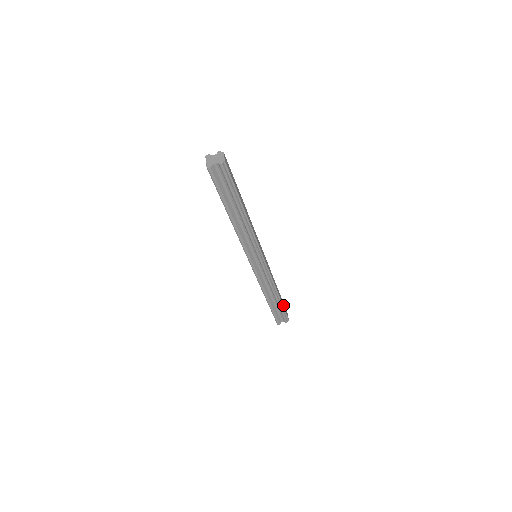
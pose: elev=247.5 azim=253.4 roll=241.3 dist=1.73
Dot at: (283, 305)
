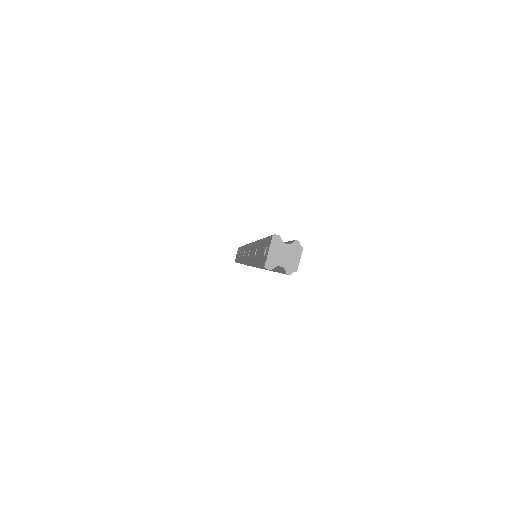
Dot at: occluded
